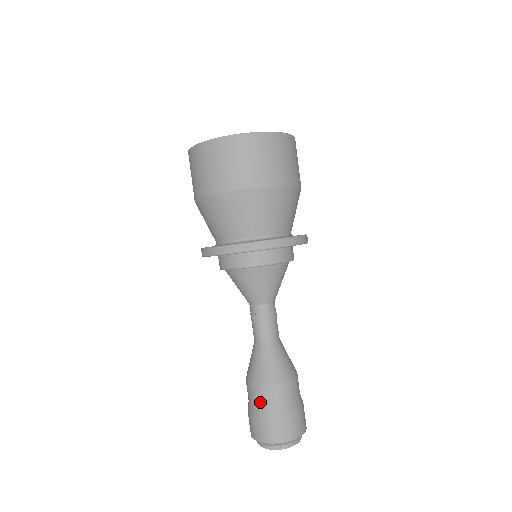
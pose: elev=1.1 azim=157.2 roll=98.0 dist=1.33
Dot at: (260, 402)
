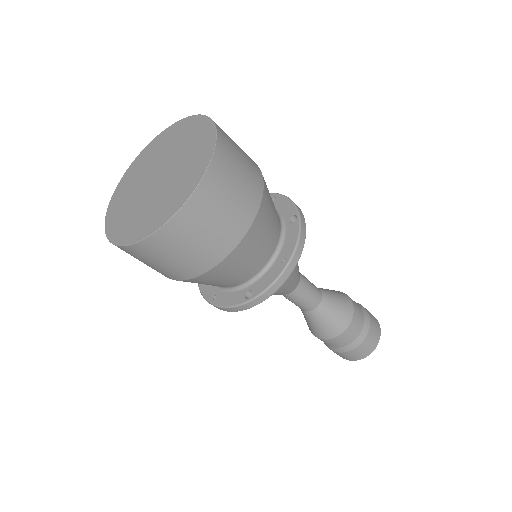
Dot at: (339, 345)
